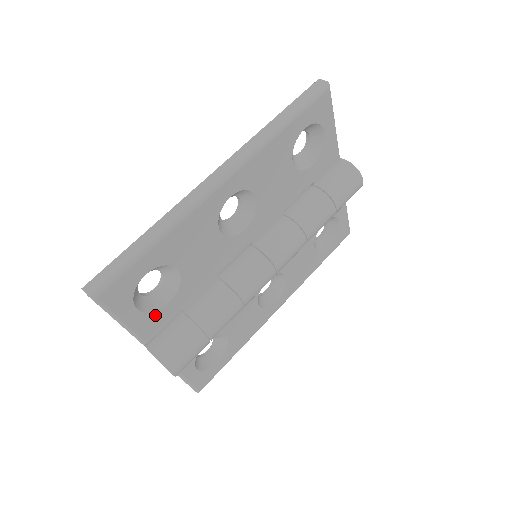
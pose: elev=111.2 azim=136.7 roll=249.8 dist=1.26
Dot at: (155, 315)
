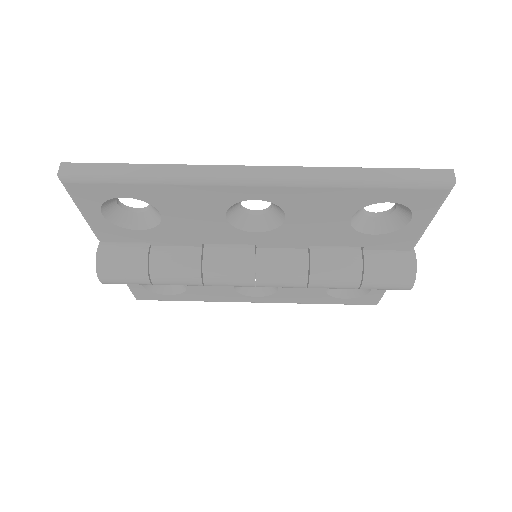
Dot at: (119, 229)
